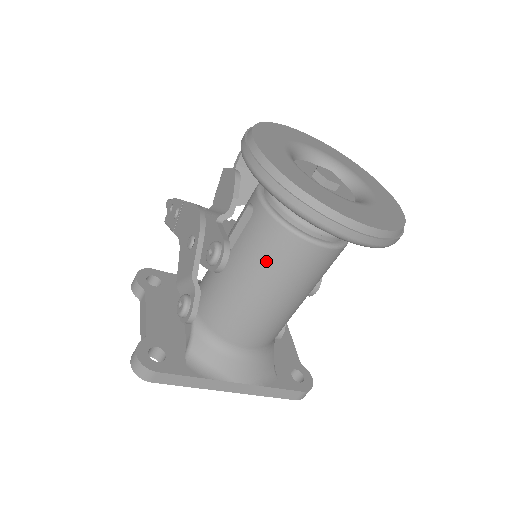
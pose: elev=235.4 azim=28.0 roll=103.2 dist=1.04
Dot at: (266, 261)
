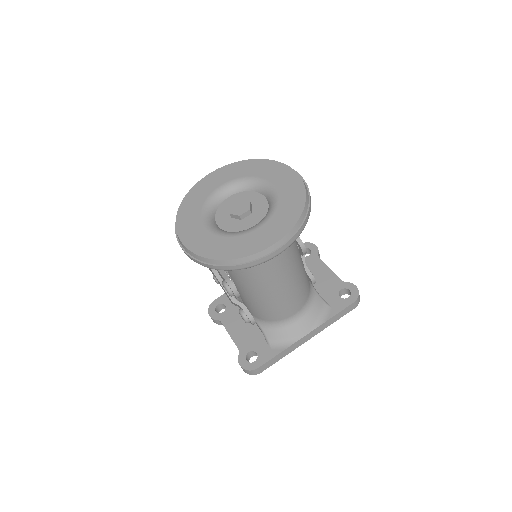
Dot at: (253, 281)
